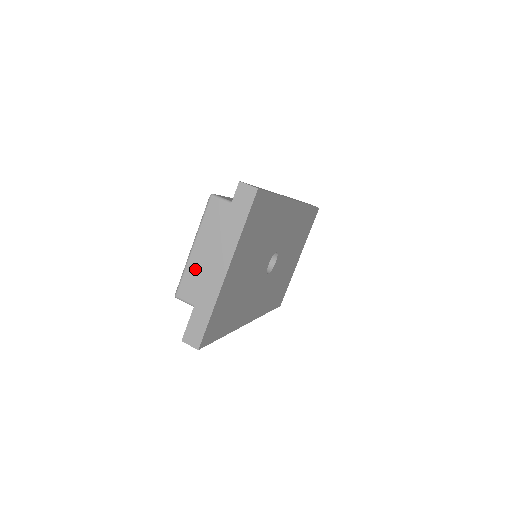
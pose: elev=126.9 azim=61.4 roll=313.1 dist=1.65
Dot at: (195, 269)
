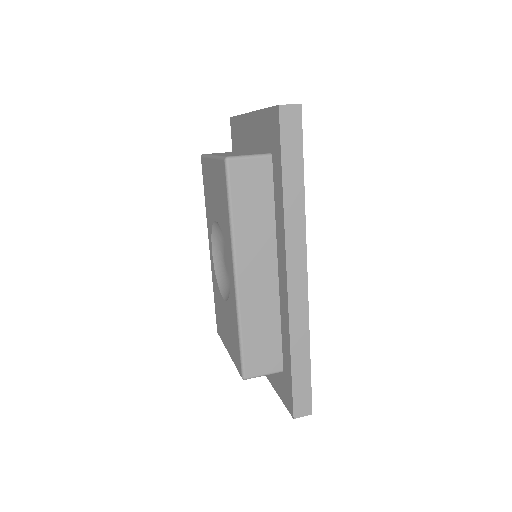
Dot at: occluded
